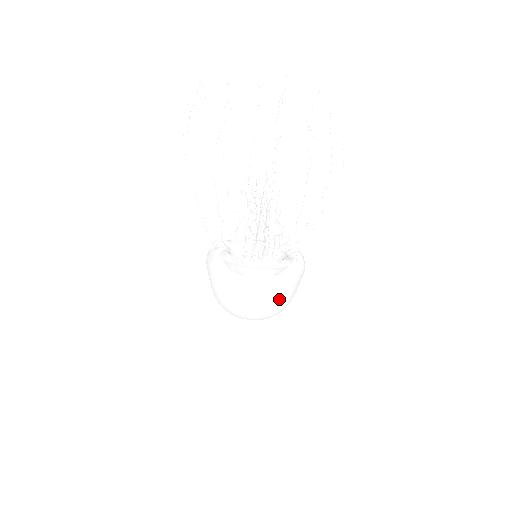
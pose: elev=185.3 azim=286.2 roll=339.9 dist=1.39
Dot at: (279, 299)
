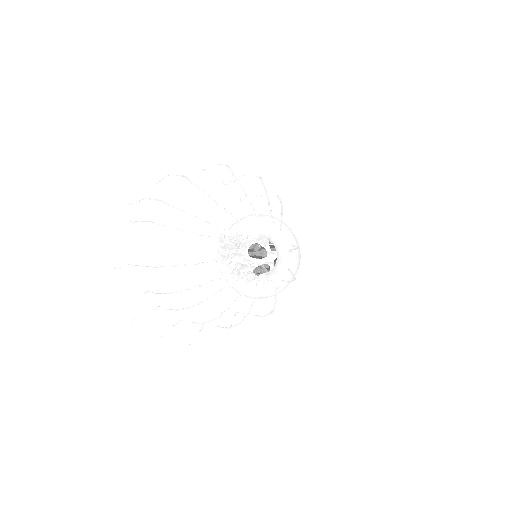
Dot at: occluded
